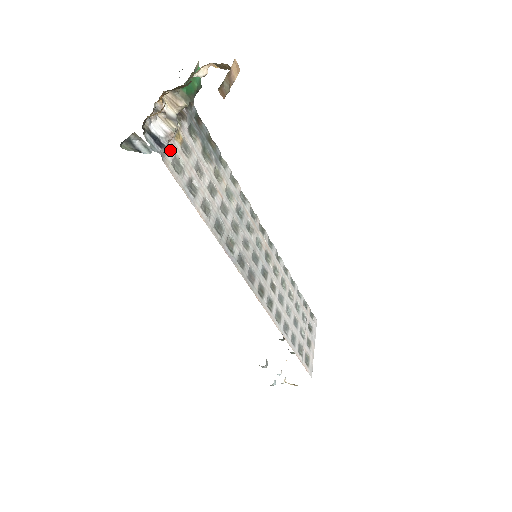
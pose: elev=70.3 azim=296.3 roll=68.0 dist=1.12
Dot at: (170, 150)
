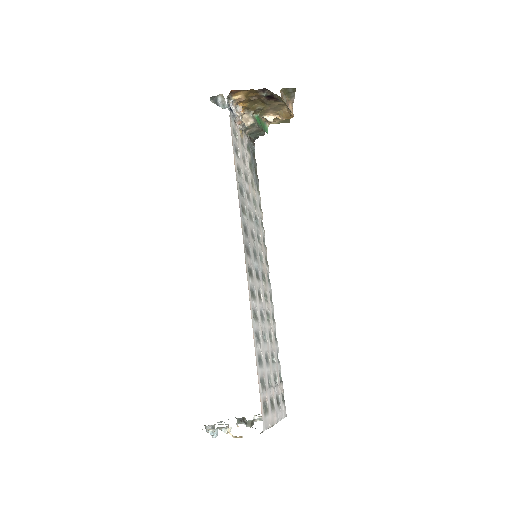
Dot at: (235, 124)
